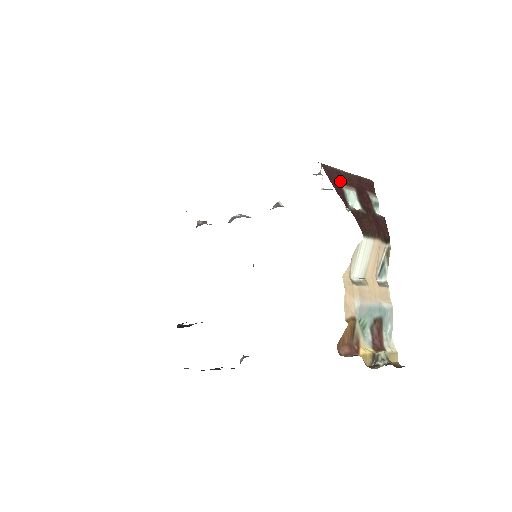
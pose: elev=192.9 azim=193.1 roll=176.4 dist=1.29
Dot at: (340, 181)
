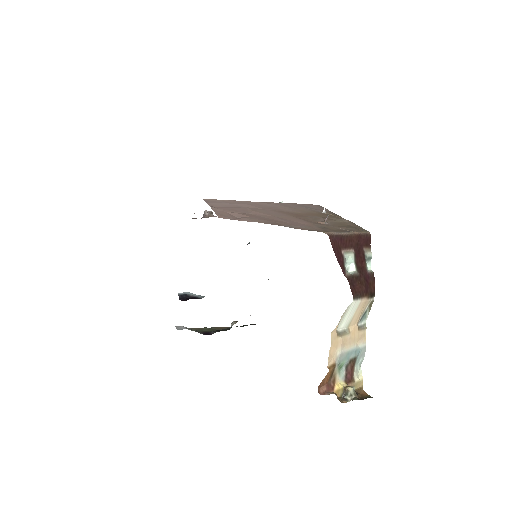
Dot at: (342, 247)
